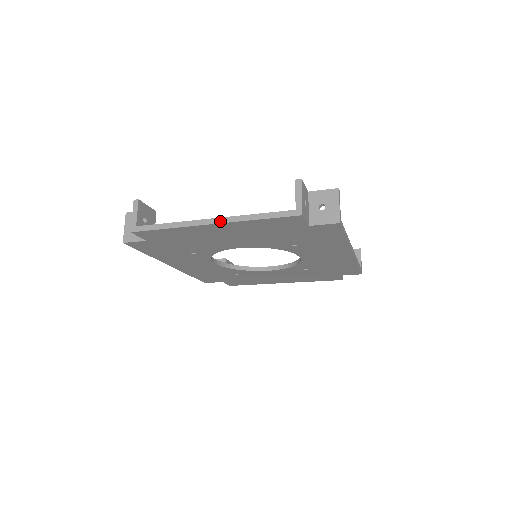
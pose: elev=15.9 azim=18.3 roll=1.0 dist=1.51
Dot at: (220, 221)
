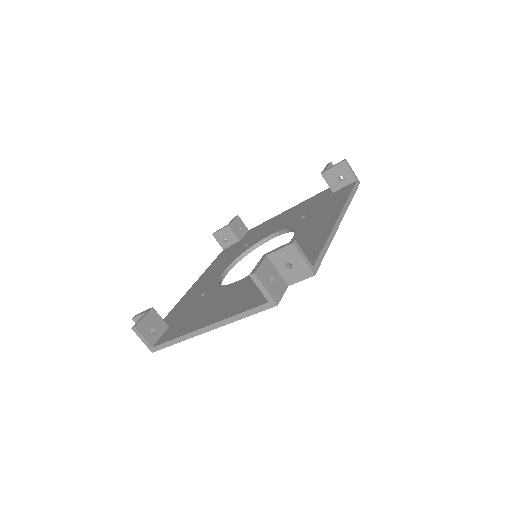
Dot at: (213, 328)
